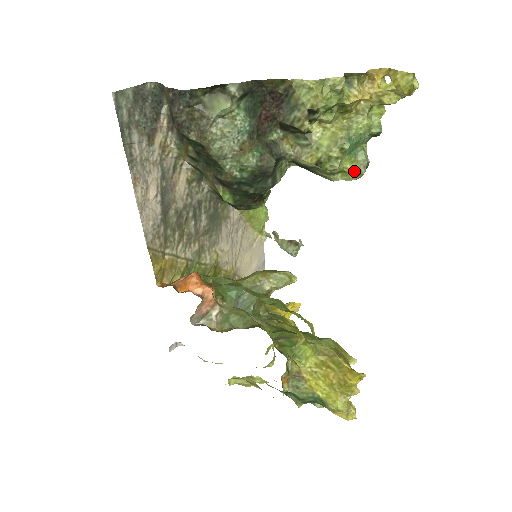
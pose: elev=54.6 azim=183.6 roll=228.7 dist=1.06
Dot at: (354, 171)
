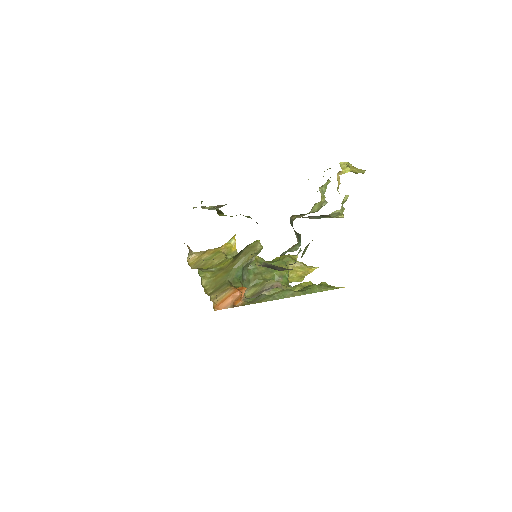
Dot at: occluded
